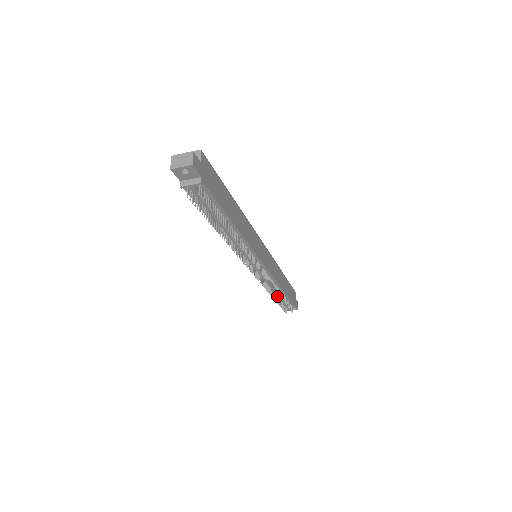
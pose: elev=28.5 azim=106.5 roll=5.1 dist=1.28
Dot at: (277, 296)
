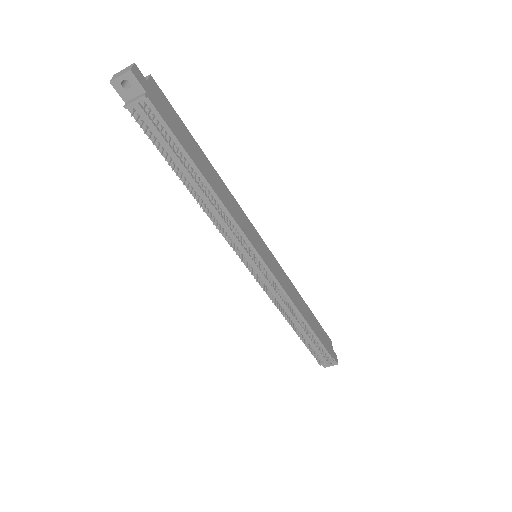
Dot at: (301, 332)
